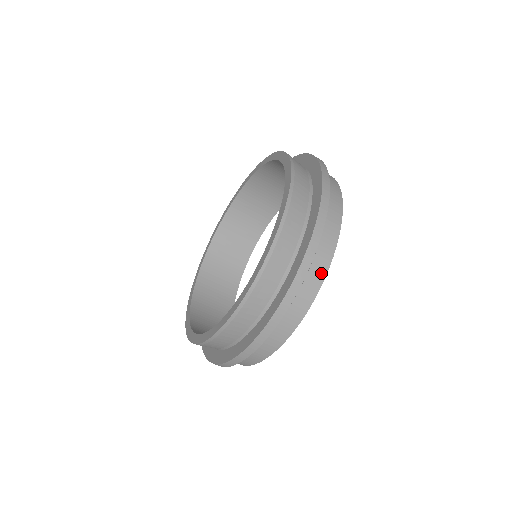
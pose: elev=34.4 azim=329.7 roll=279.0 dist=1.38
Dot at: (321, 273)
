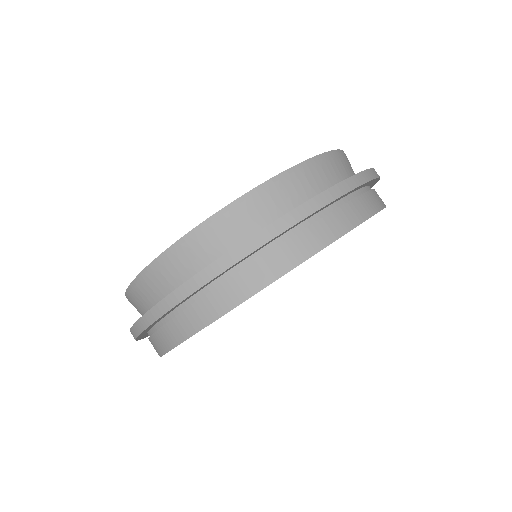
Dot at: (266, 276)
